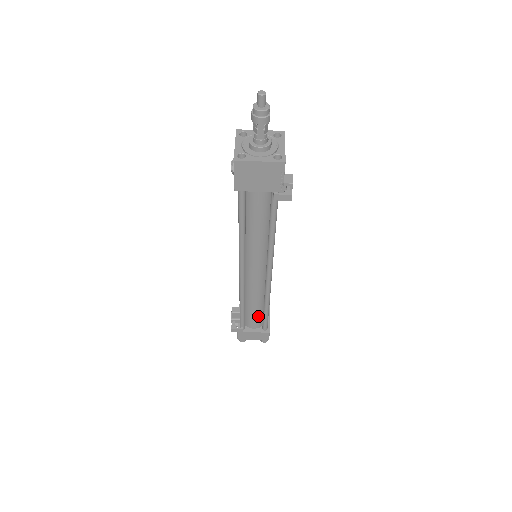
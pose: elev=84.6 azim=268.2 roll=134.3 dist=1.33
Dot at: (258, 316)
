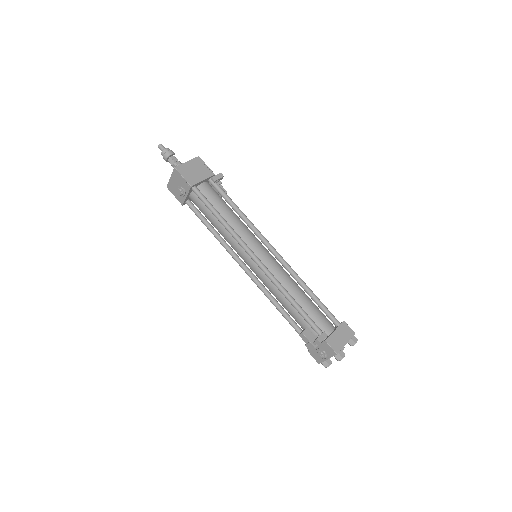
Dot at: (318, 311)
